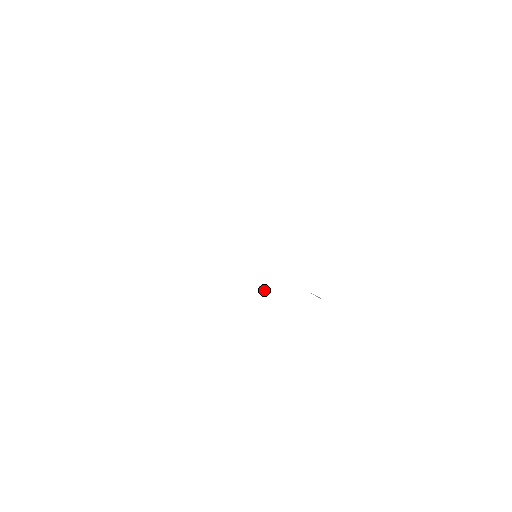
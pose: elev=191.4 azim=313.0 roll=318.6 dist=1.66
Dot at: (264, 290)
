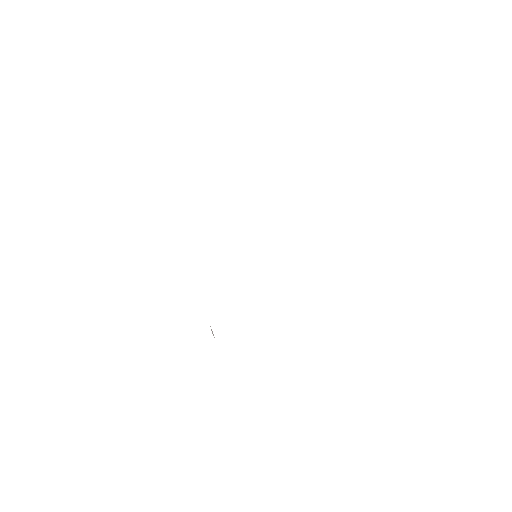
Dot at: (214, 337)
